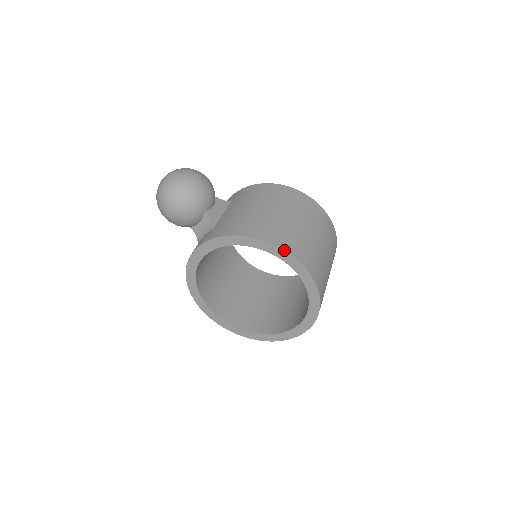
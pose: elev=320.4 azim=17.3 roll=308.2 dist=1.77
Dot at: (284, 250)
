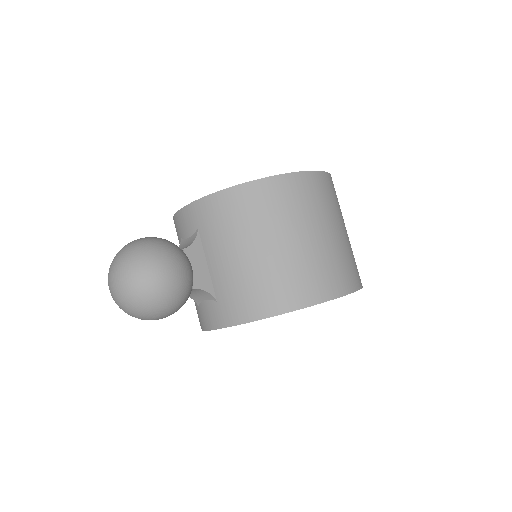
Dot at: occluded
